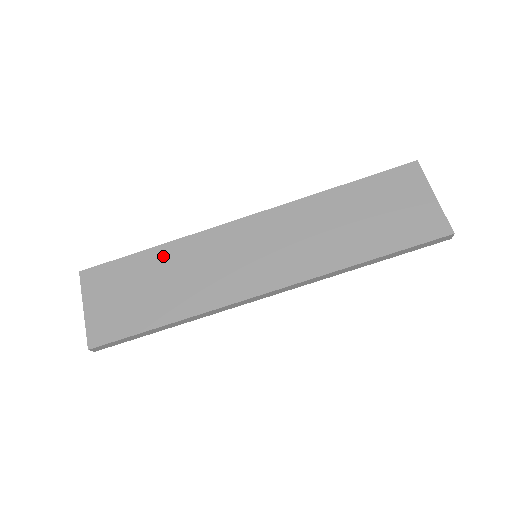
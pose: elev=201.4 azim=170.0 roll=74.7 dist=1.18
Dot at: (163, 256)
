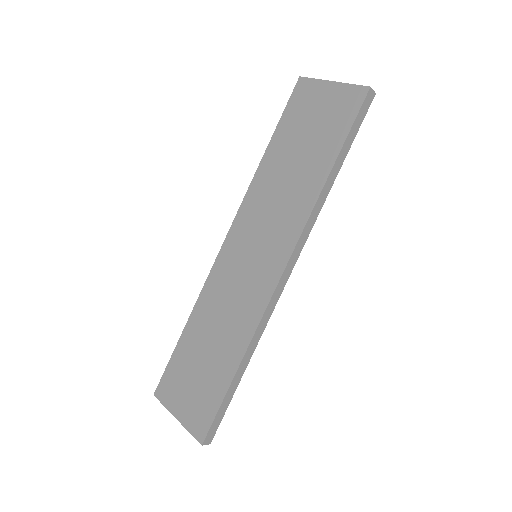
Dot at: (196, 324)
